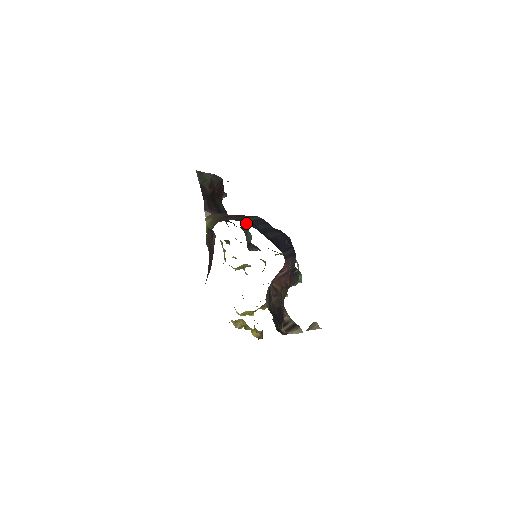
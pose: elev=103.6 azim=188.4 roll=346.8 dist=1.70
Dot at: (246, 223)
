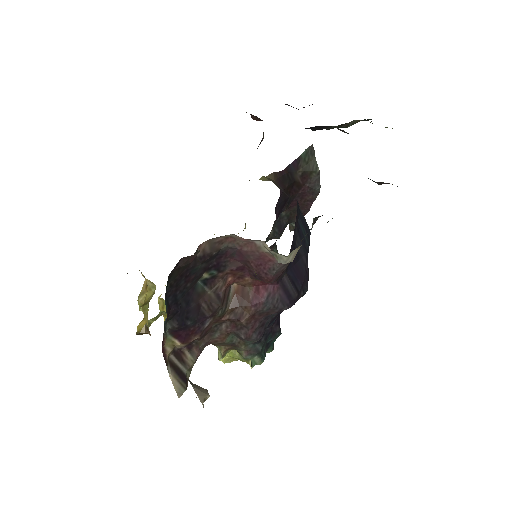
Dot at: occluded
